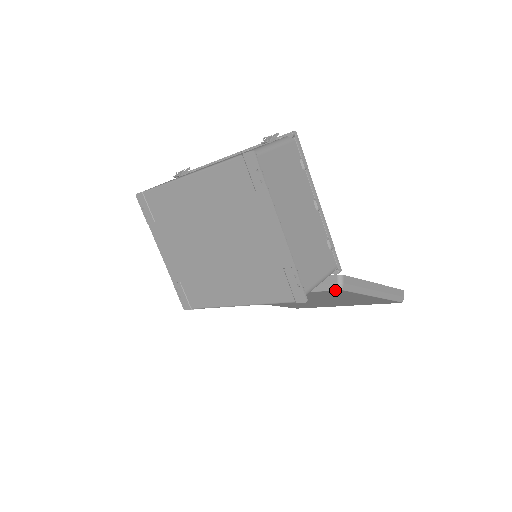
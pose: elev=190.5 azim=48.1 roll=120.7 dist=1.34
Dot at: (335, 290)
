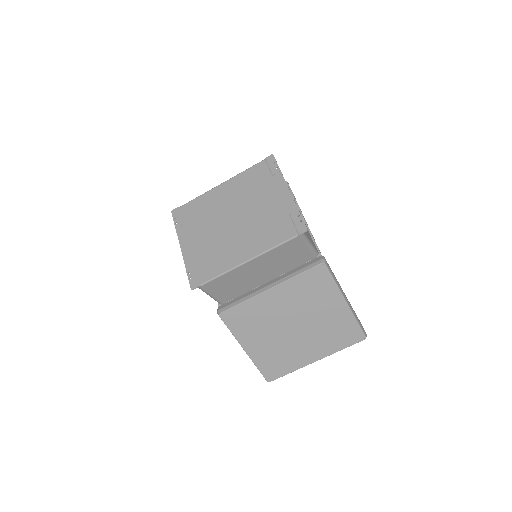
Dot at: (320, 264)
